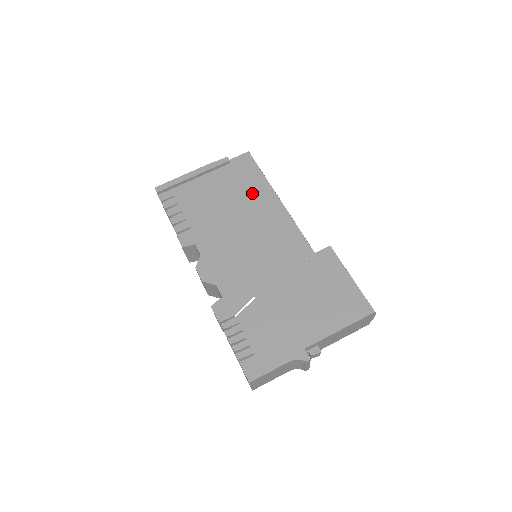
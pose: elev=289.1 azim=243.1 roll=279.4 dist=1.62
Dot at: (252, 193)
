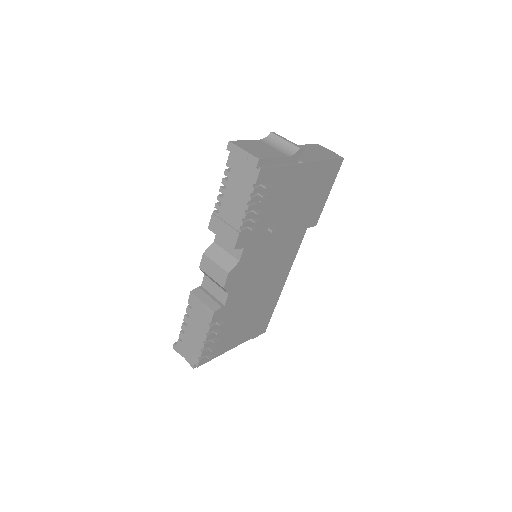
Dot at: occluded
